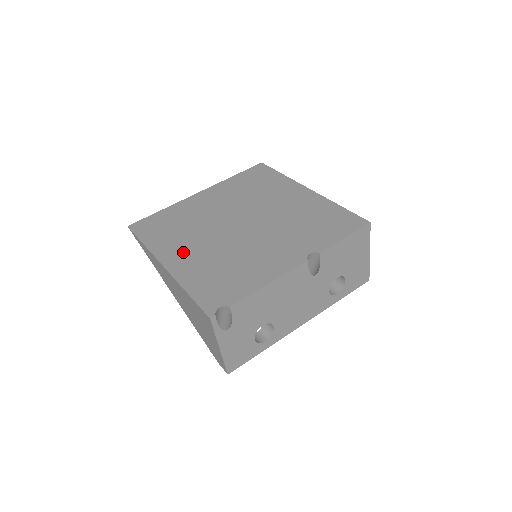
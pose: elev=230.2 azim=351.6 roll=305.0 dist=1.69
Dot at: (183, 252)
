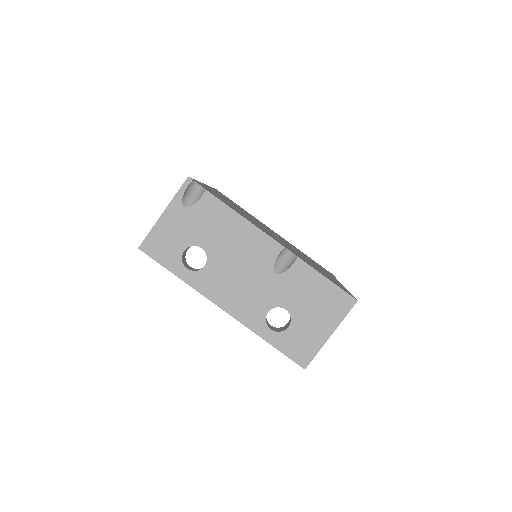
Dot at: occluded
